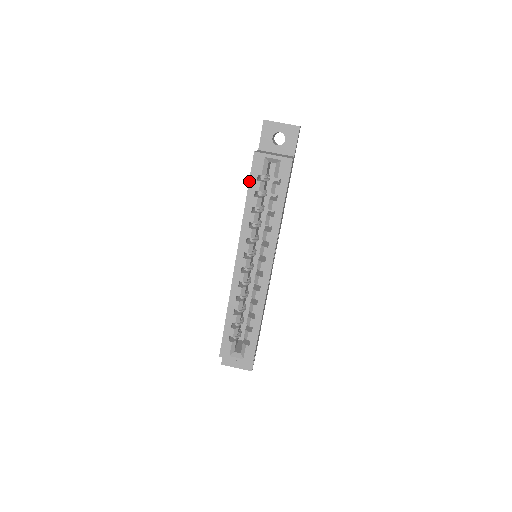
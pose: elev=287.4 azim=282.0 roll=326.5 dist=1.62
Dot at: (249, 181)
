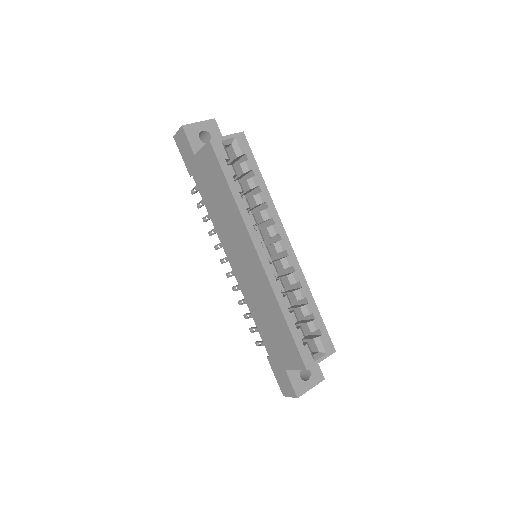
Dot at: (222, 170)
